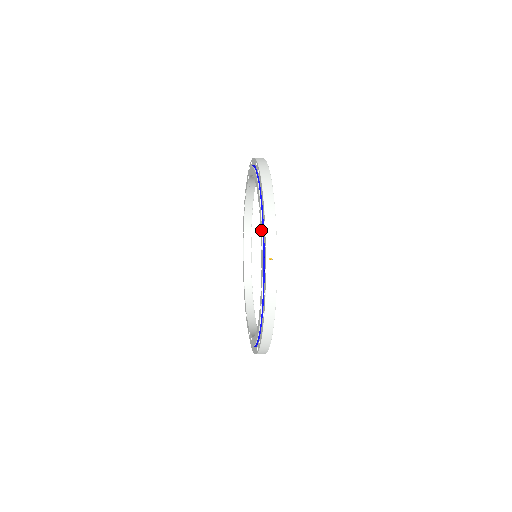
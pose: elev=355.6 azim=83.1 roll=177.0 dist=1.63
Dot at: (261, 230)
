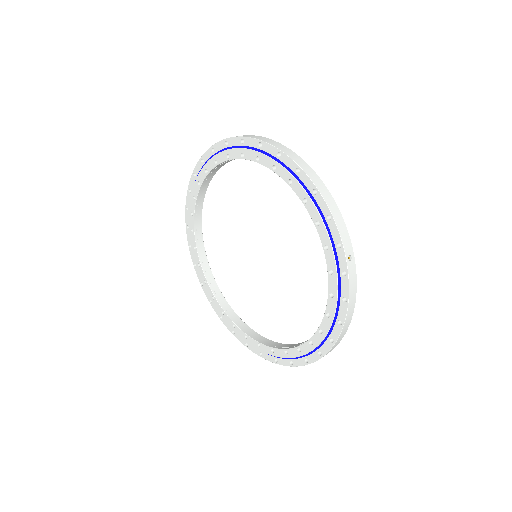
Dot at: (321, 227)
